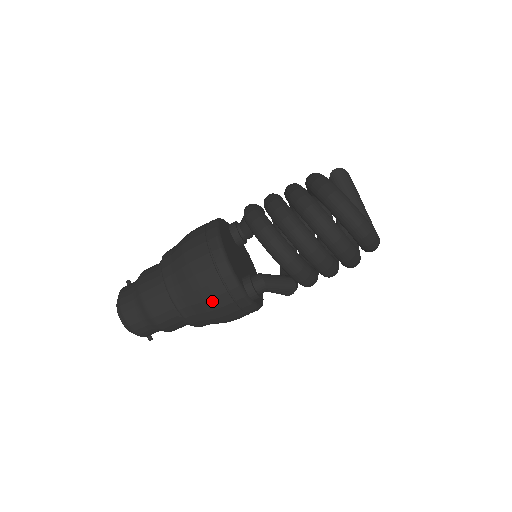
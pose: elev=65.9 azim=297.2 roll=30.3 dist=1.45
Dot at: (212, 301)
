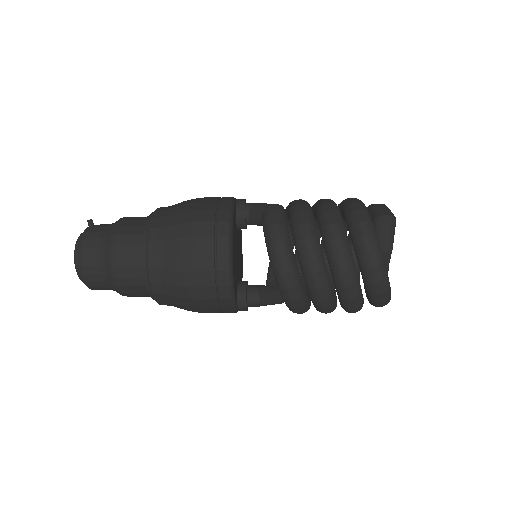
Dot at: (199, 309)
